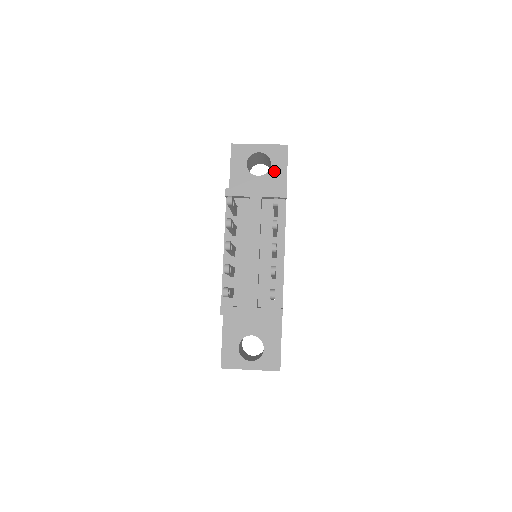
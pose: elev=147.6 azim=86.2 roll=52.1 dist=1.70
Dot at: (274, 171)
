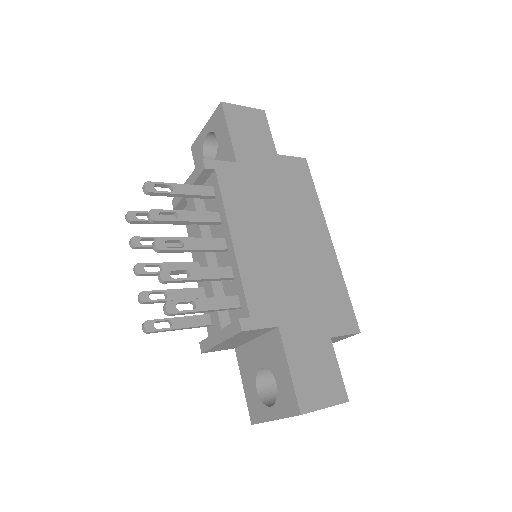
Dot at: (221, 143)
